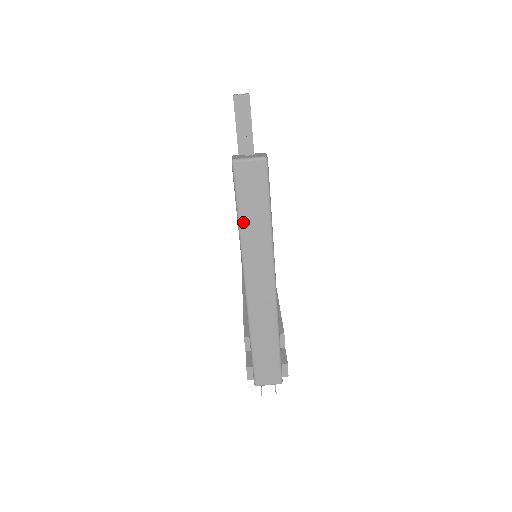
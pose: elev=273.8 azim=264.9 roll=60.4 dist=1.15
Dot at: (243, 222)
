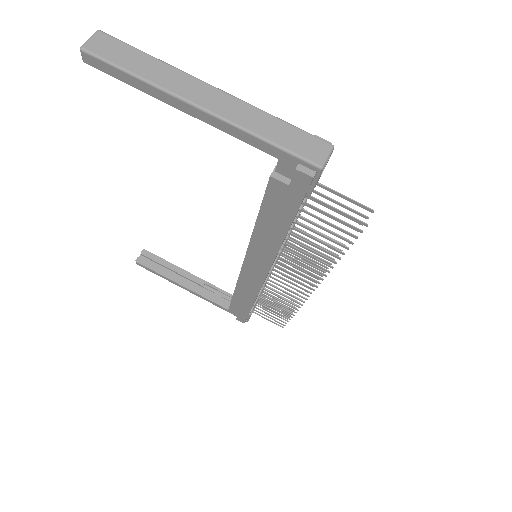
Dot at: (135, 71)
